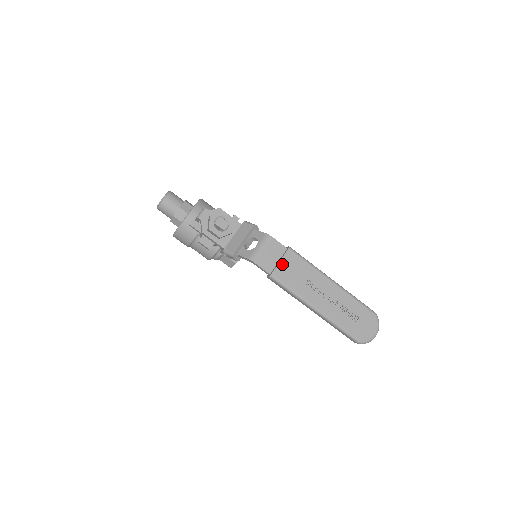
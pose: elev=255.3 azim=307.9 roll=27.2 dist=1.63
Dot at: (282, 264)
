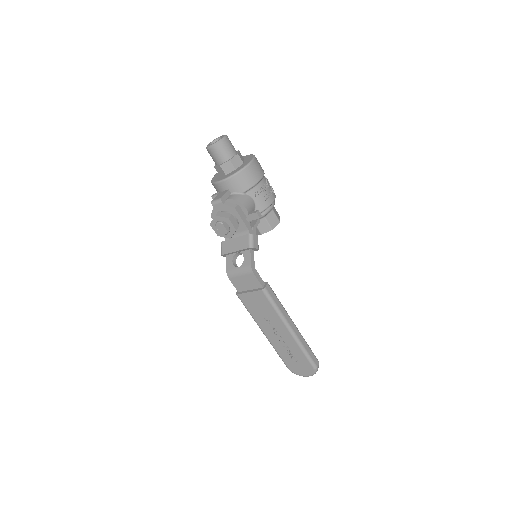
Dot at: (250, 295)
